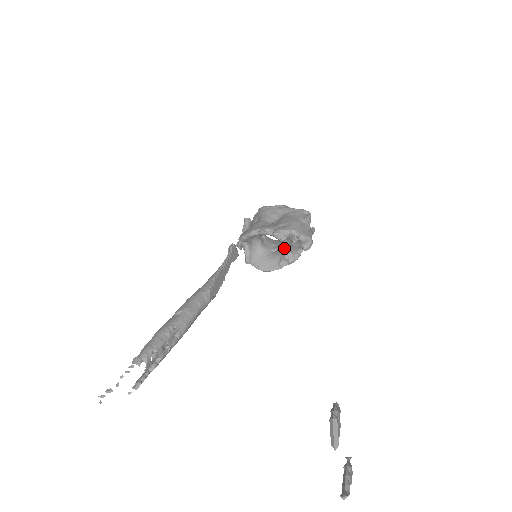
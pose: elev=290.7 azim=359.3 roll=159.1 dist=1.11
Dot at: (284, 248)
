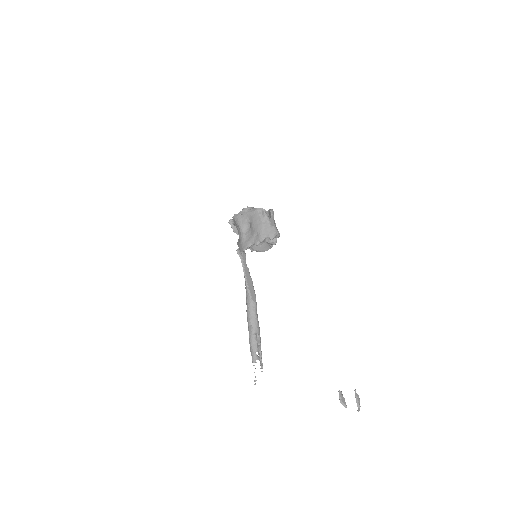
Dot at: occluded
